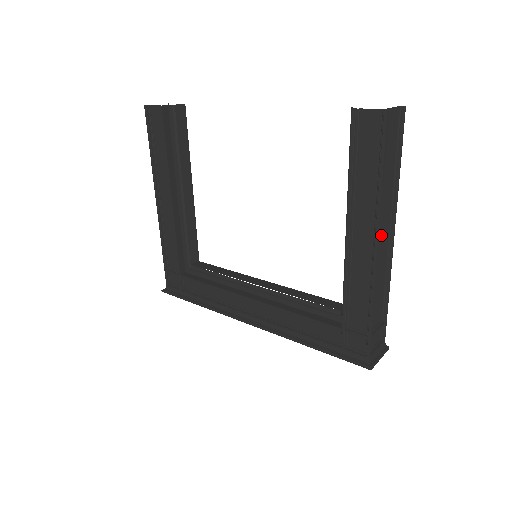
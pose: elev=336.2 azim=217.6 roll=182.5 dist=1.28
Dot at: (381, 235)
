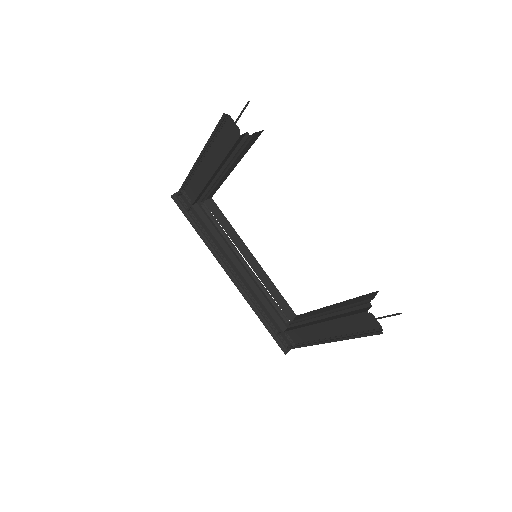
Dot at: occluded
